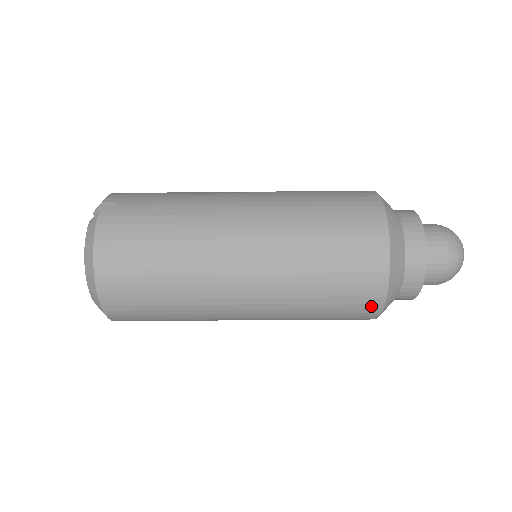
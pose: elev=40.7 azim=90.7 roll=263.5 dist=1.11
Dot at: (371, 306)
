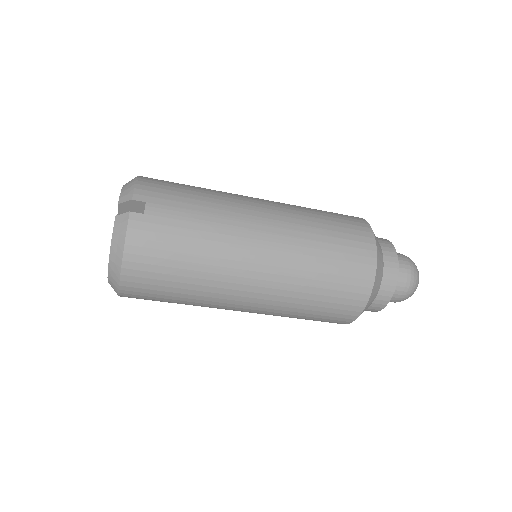
Dot at: (341, 322)
